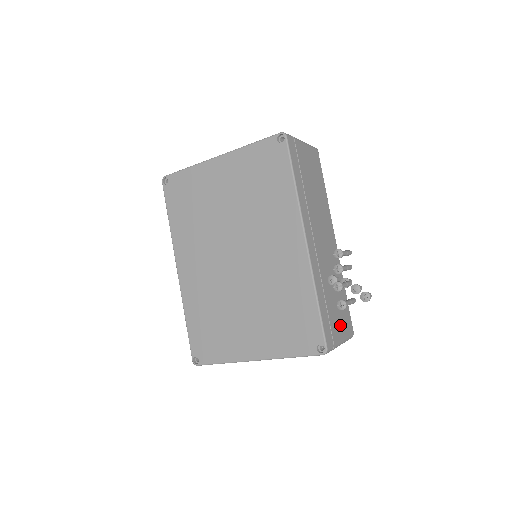
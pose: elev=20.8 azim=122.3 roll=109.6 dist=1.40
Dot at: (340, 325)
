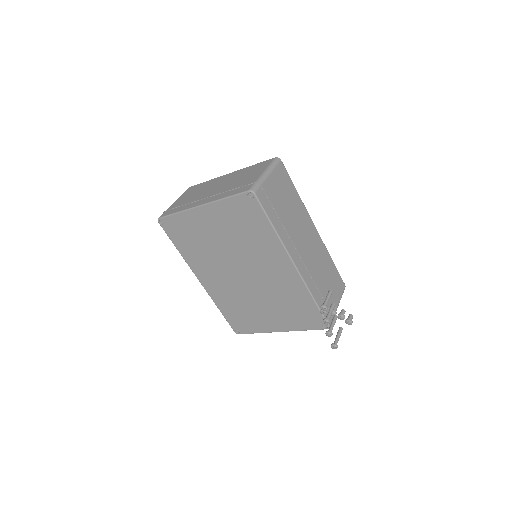
Dot at: (334, 295)
